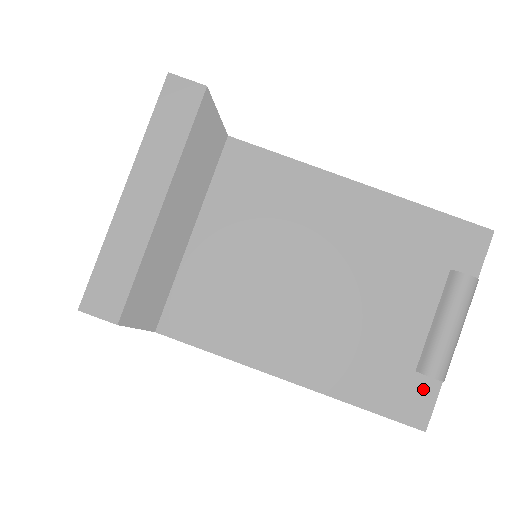
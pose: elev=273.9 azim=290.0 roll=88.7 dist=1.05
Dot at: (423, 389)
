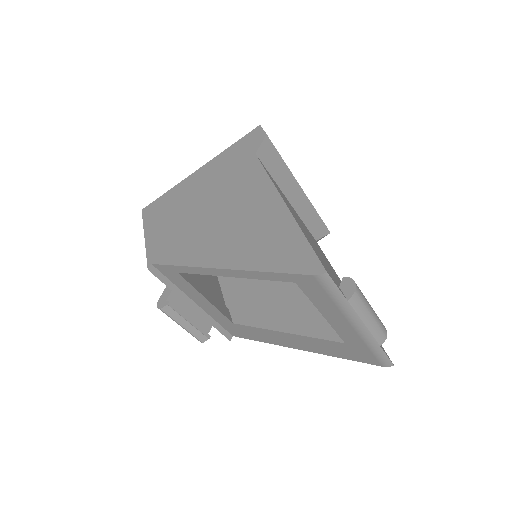
Dot at: (336, 283)
